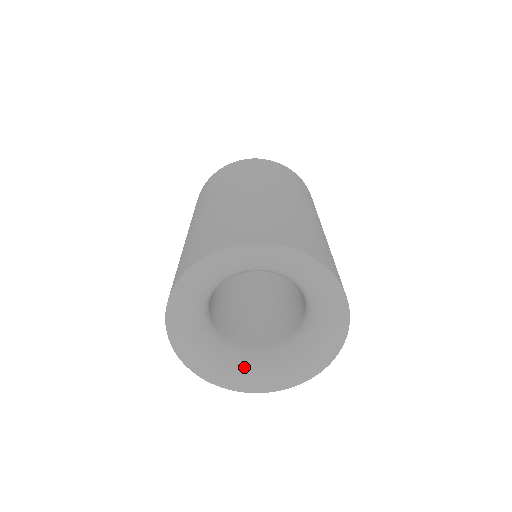
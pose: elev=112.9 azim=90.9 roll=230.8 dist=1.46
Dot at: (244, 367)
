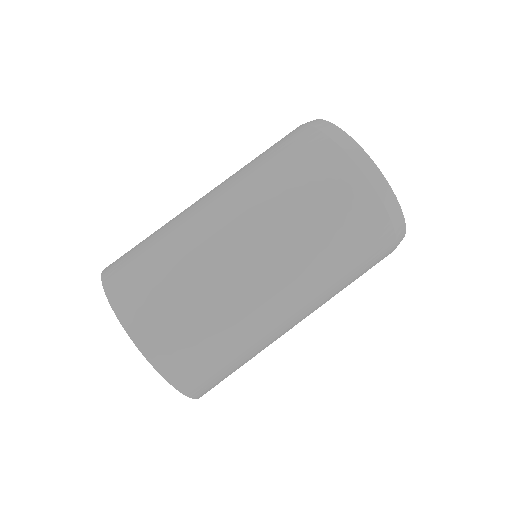
Dot at: occluded
